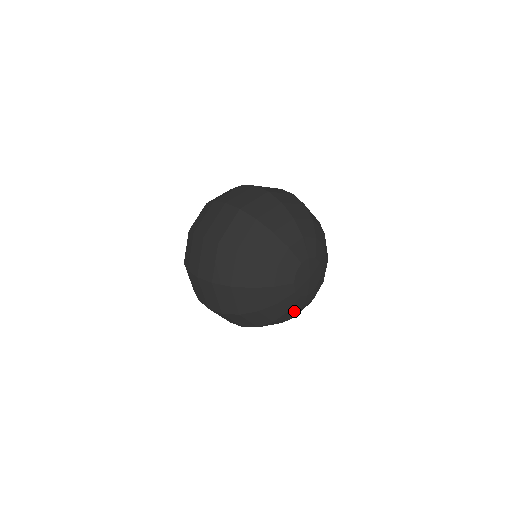
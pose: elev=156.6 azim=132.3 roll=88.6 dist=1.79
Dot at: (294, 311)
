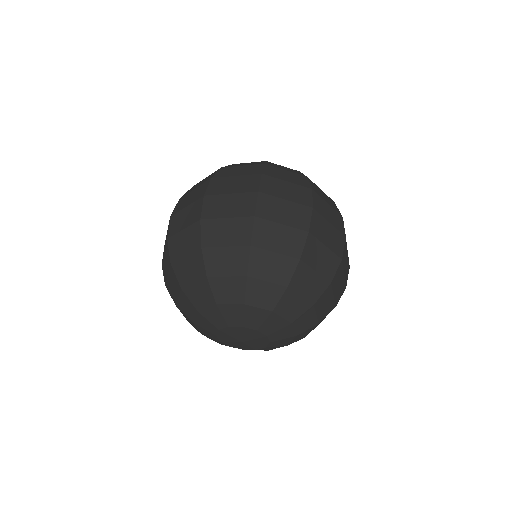
Dot at: occluded
